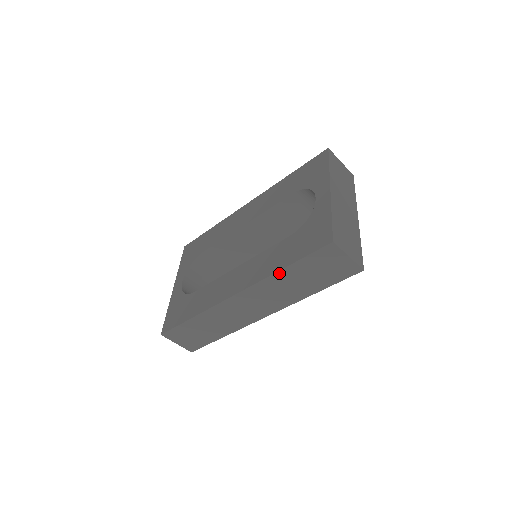
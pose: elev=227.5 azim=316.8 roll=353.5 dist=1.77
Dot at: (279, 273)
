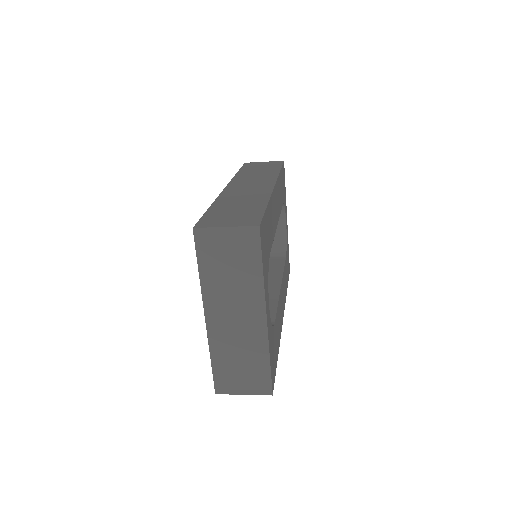
Dot at: occluded
